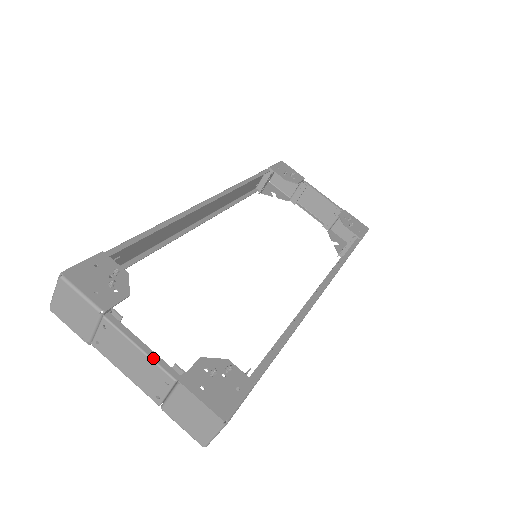
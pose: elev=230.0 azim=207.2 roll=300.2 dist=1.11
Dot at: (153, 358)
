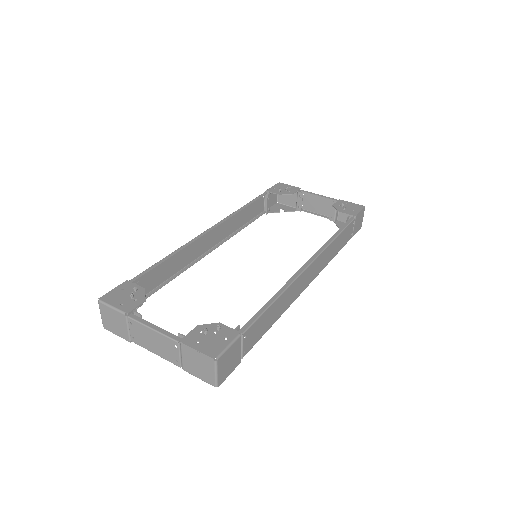
Dot at: (162, 333)
